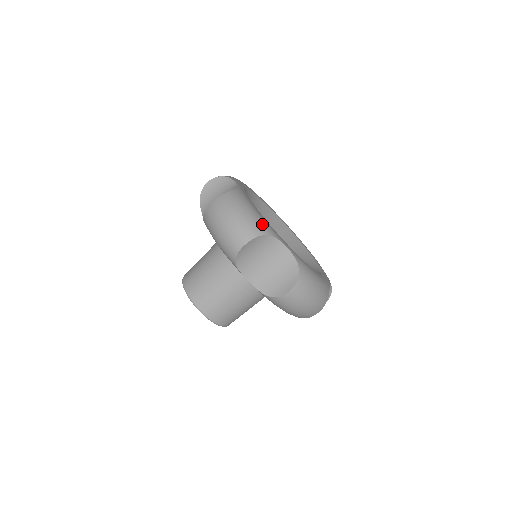
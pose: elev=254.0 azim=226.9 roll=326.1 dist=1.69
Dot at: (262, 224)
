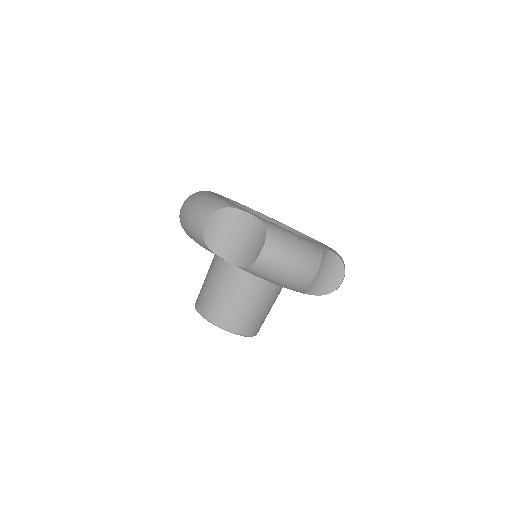
Dot at: (220, 202)
